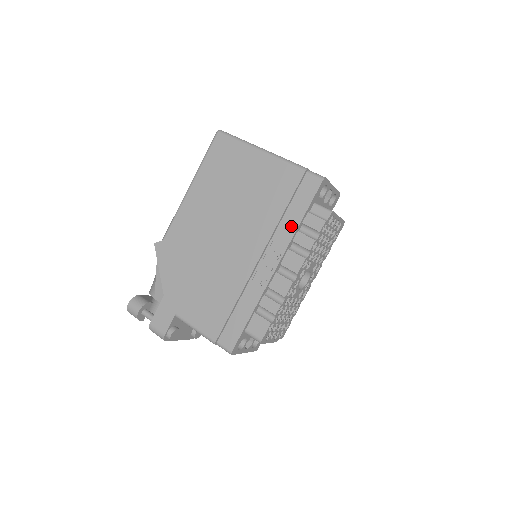
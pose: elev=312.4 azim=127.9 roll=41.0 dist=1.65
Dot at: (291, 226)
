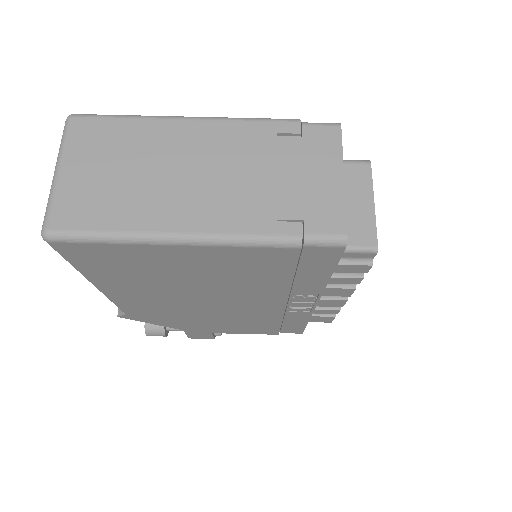
Dot at: (315, 284)
